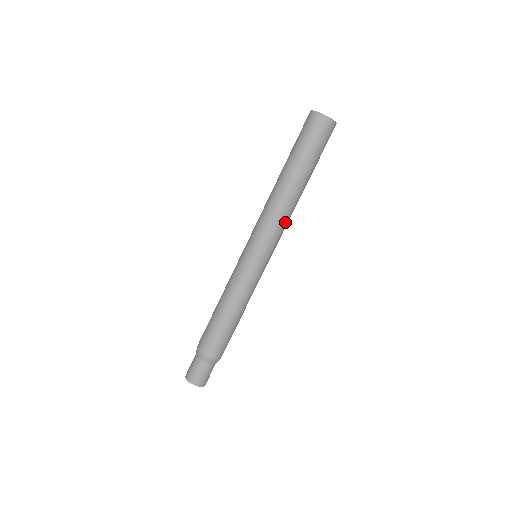
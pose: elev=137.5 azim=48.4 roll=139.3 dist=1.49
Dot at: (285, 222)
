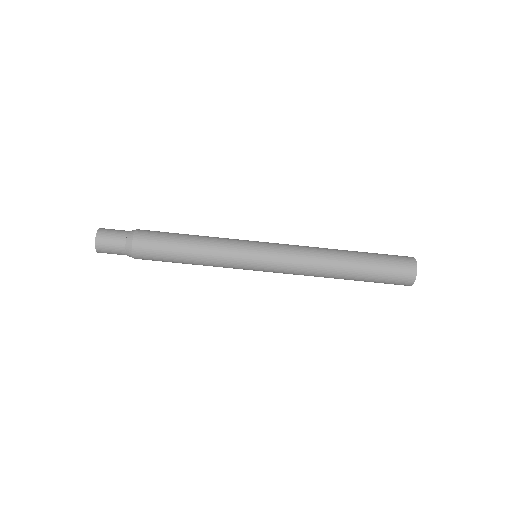
Dot at: (301, 274)
